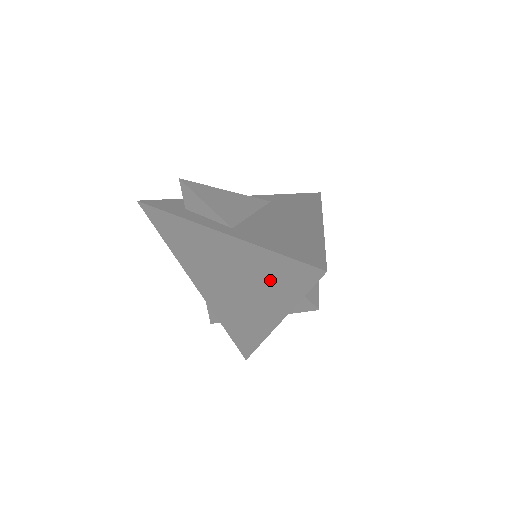
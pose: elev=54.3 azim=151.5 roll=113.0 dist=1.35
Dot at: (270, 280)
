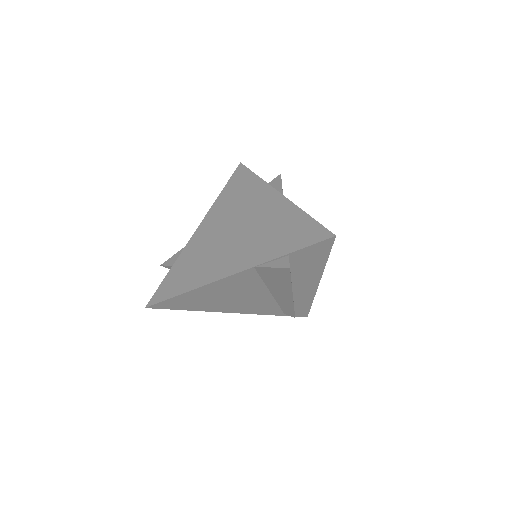
Dot at: (276, 235)
